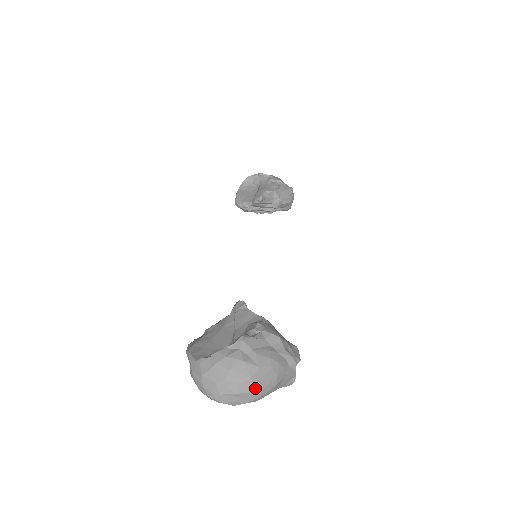
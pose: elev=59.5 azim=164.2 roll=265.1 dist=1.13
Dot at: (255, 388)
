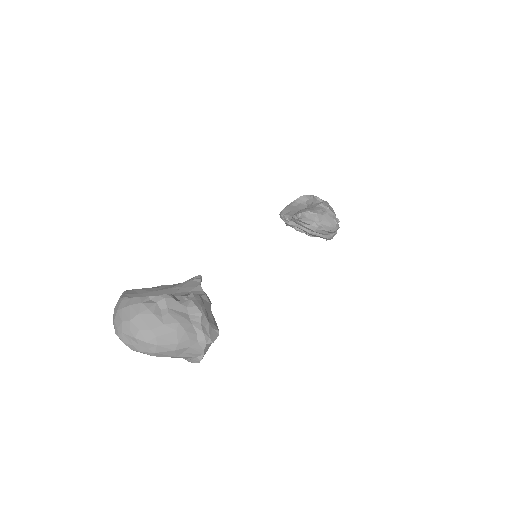
Dot at: (152, 341)
